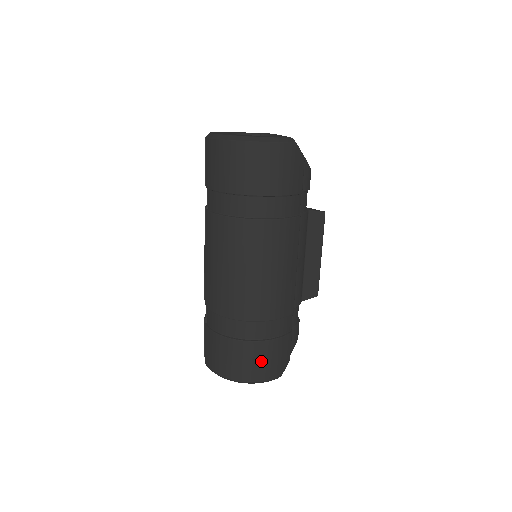
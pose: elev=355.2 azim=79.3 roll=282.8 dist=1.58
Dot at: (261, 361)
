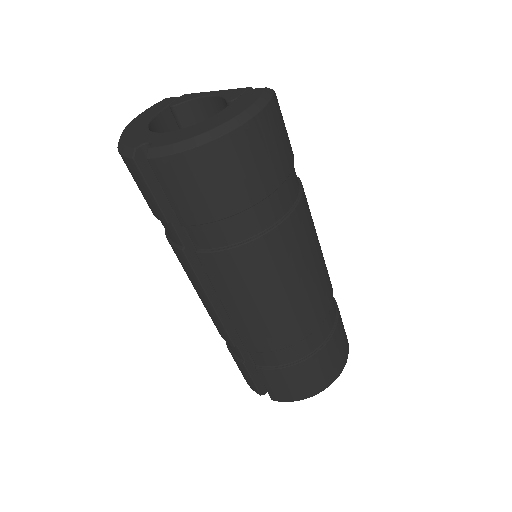
Dot at: (339, 349)
